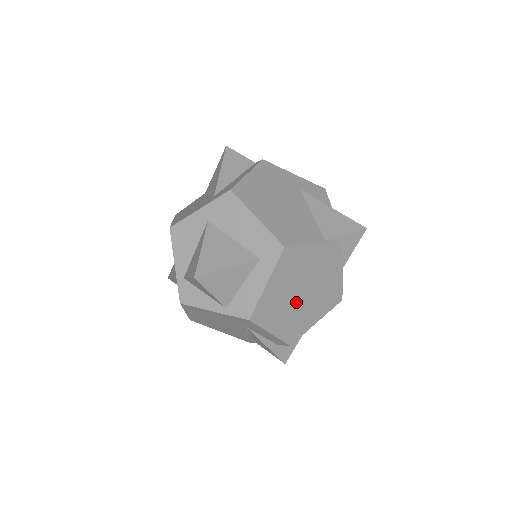
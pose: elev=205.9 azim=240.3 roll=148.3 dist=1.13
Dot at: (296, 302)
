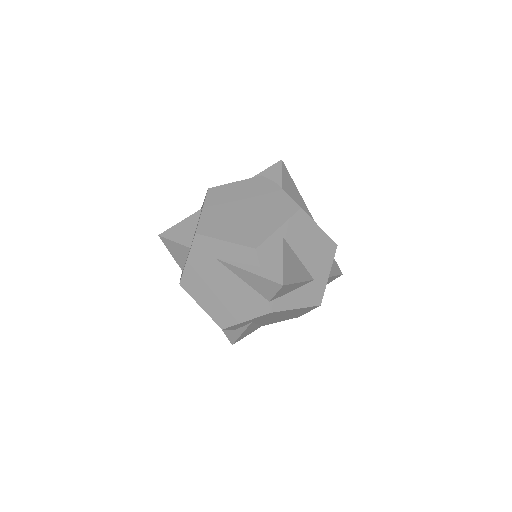
Dot at: (241, 217)
